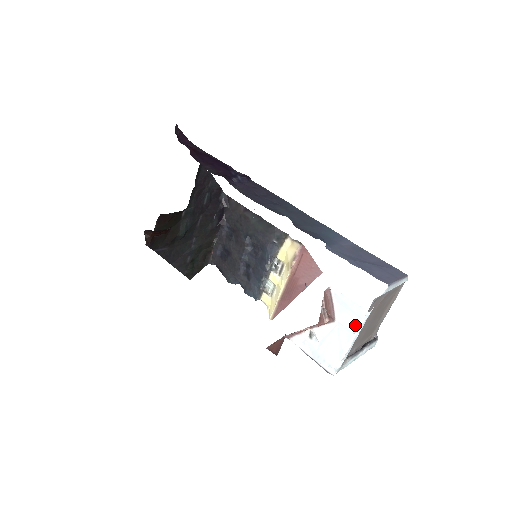
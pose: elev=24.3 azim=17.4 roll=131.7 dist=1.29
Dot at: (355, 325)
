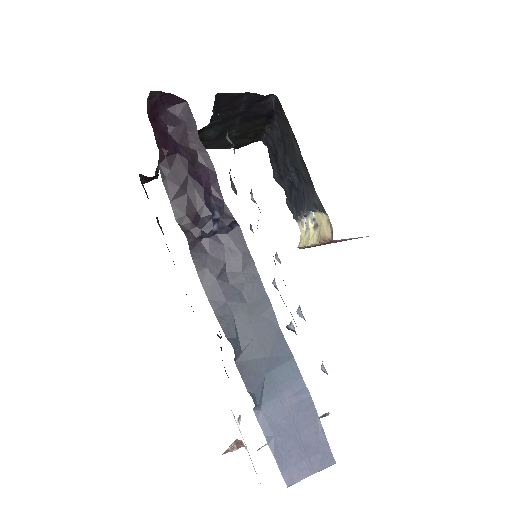
Dot at: occluded
